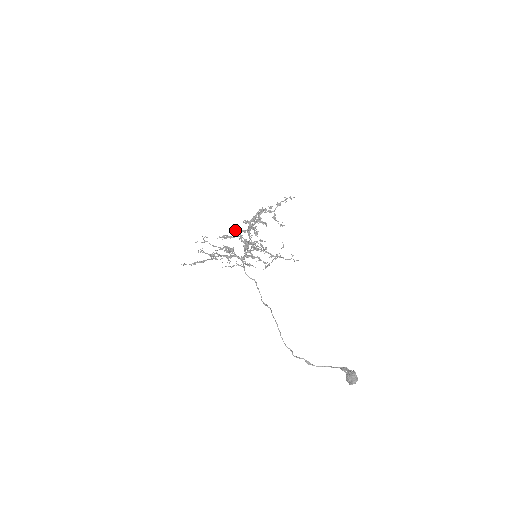
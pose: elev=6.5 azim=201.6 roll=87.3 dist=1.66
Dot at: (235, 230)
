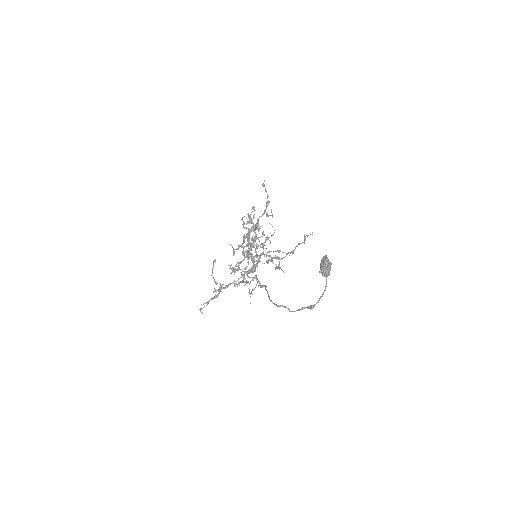
Dot at: occluded
